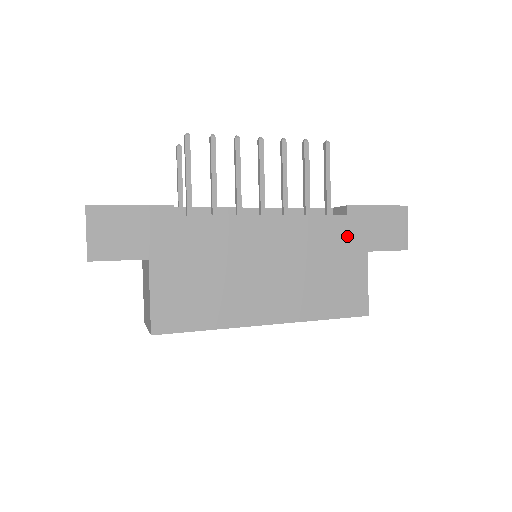
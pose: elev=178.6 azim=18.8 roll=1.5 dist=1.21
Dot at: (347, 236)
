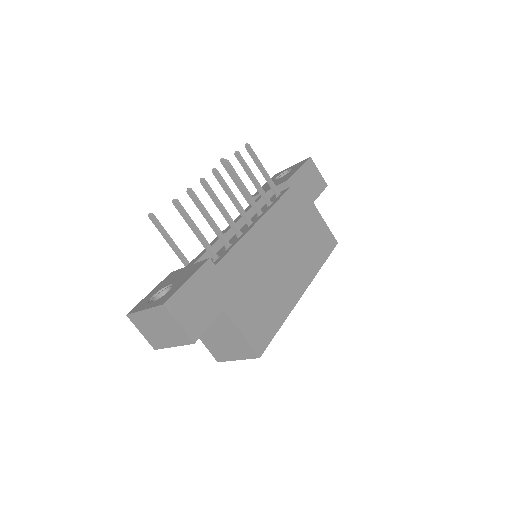
Dot at: (299, 201)
